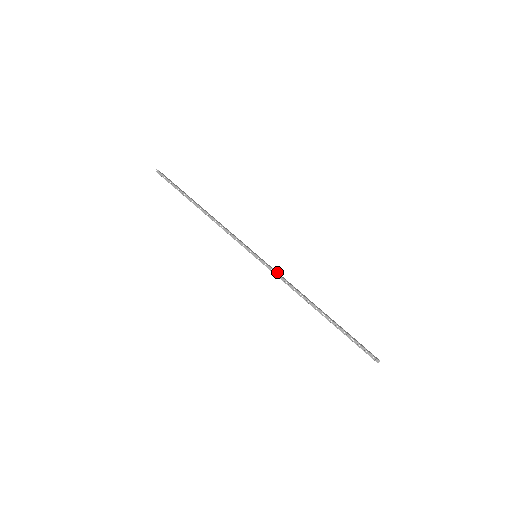
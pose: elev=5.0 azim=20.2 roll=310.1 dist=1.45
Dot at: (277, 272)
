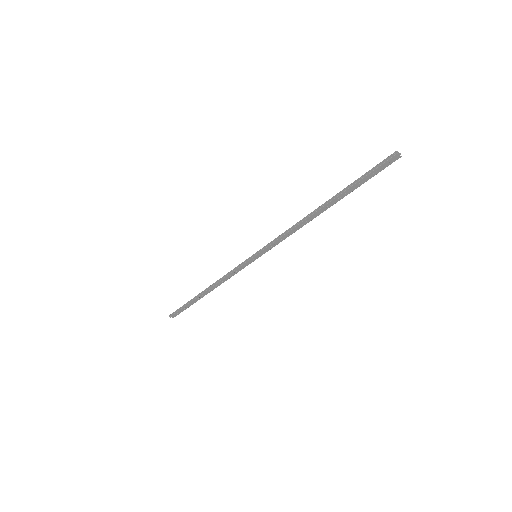
Dot at: (277, 241)
